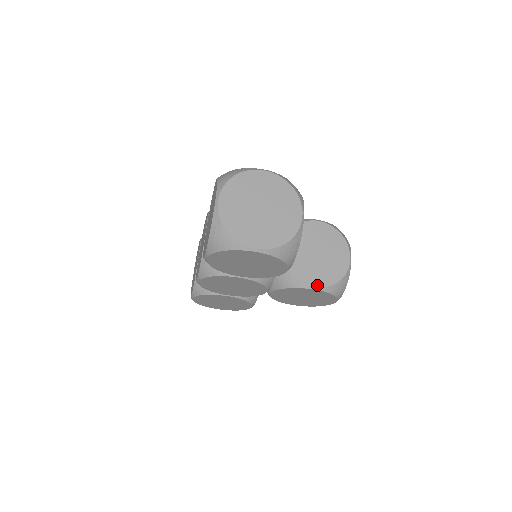
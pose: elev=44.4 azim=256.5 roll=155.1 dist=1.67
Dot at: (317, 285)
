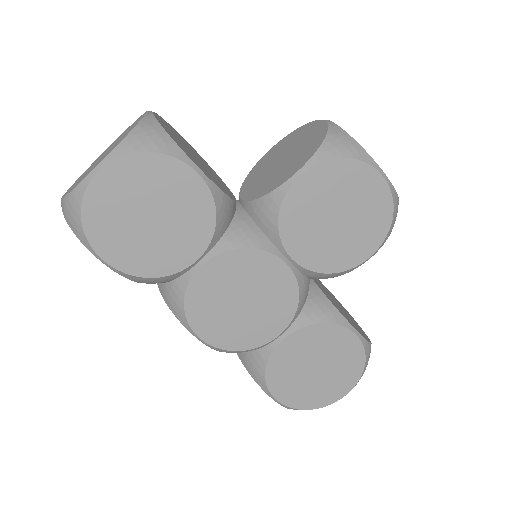
Dot at: (298, 169)
